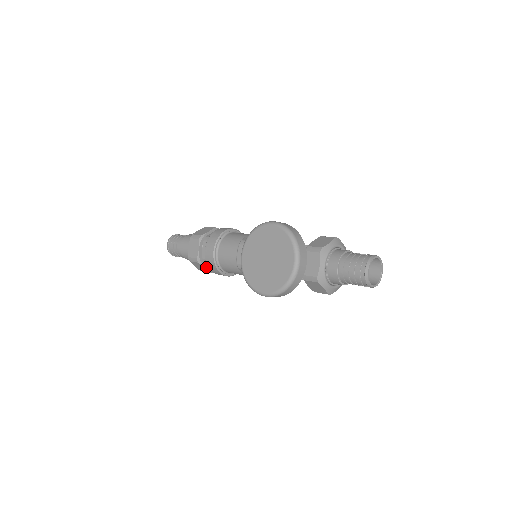
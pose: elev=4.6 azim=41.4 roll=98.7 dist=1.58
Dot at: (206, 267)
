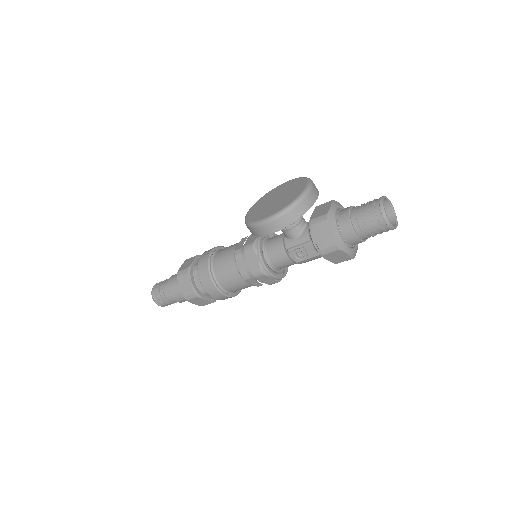
Dot at: (193, 283)
